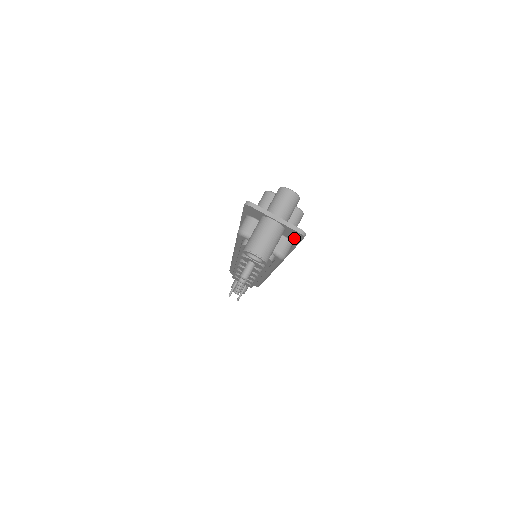
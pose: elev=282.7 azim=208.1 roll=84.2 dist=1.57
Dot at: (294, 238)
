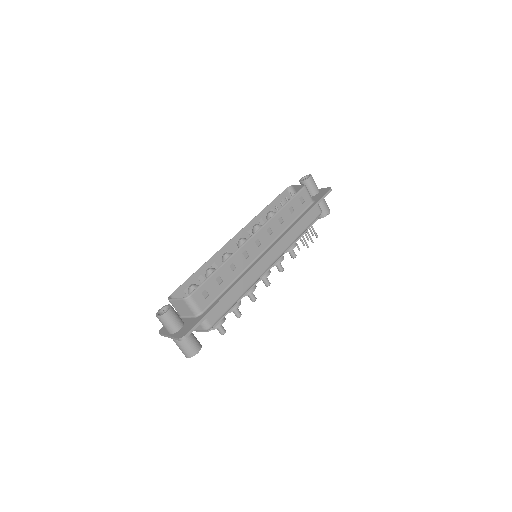
Dot at: occluded
